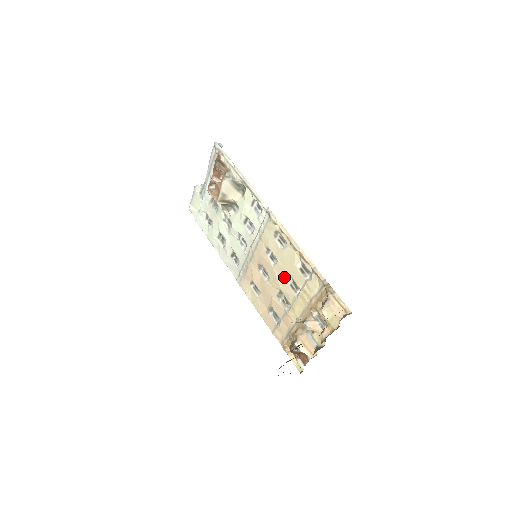
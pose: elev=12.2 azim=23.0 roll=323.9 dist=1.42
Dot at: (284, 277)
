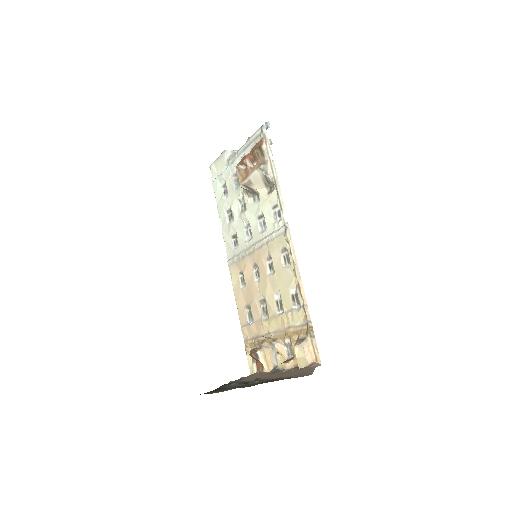
Dot at: (274, 291)
